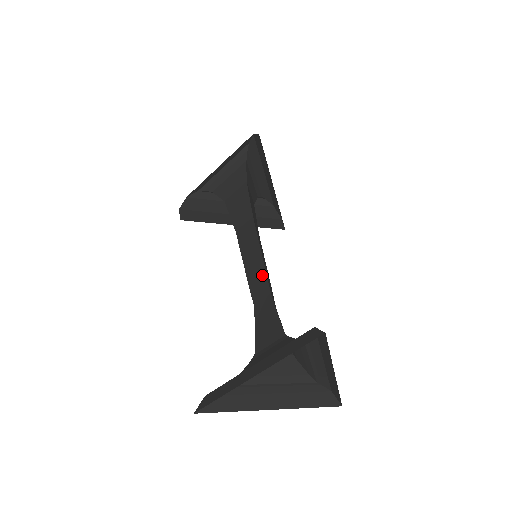
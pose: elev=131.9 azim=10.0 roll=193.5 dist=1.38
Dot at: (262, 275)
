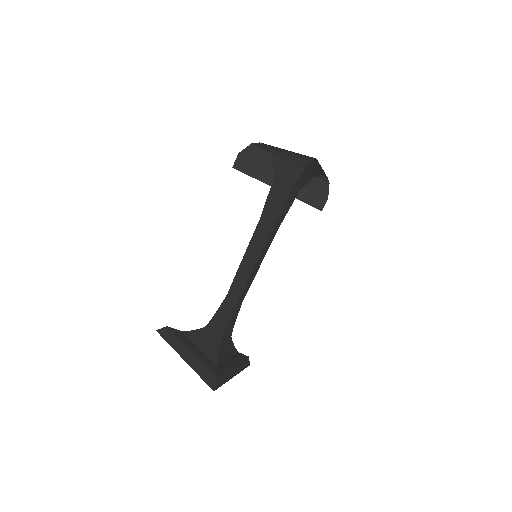
Dot at: (244, 282)
